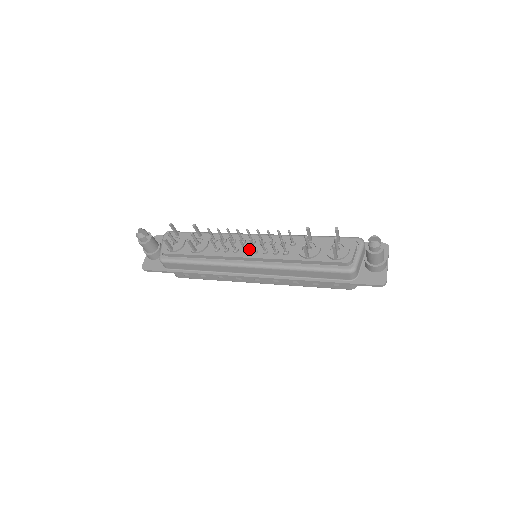
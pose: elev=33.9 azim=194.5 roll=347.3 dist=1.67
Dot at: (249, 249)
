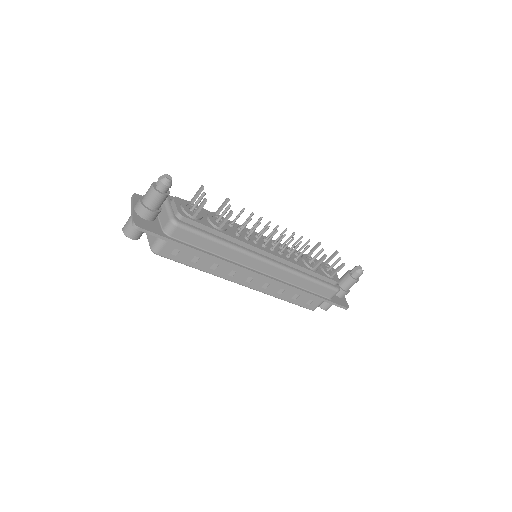
Dot at: (266, 245)
